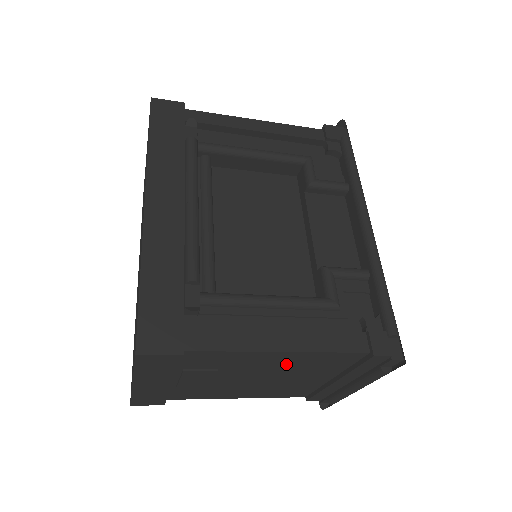
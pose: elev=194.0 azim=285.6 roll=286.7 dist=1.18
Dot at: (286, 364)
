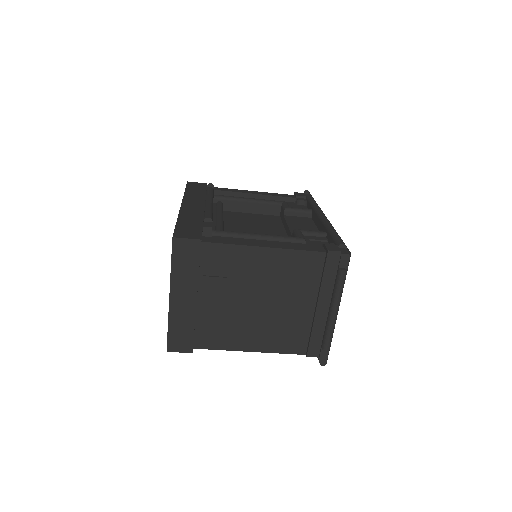
Dot at: (273, 272)
